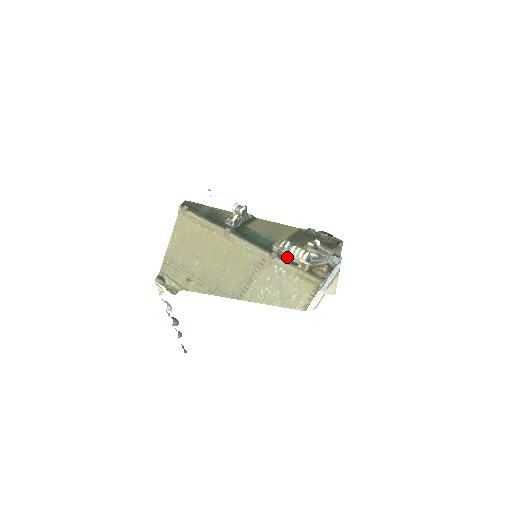
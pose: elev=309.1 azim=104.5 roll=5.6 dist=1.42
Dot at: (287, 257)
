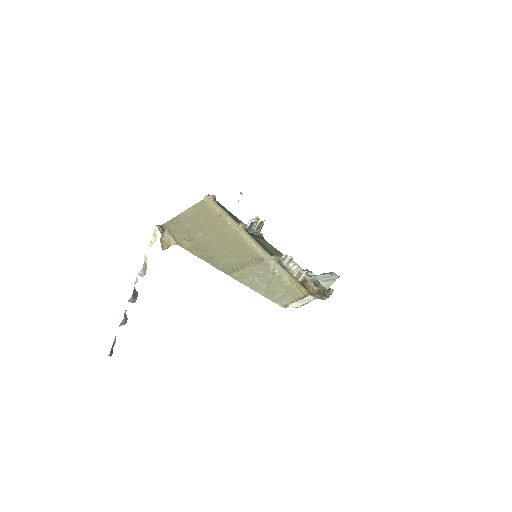
Dot at: (285, 267)
